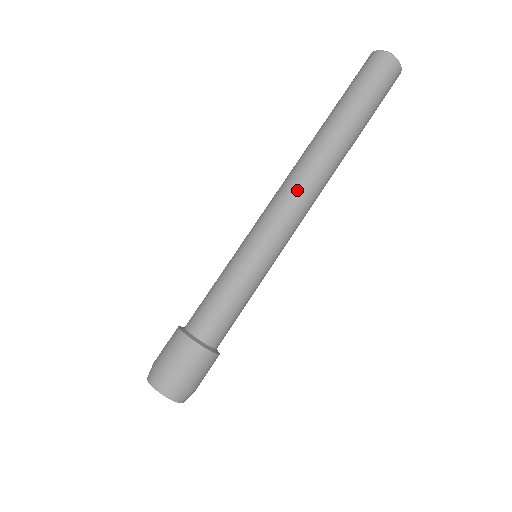
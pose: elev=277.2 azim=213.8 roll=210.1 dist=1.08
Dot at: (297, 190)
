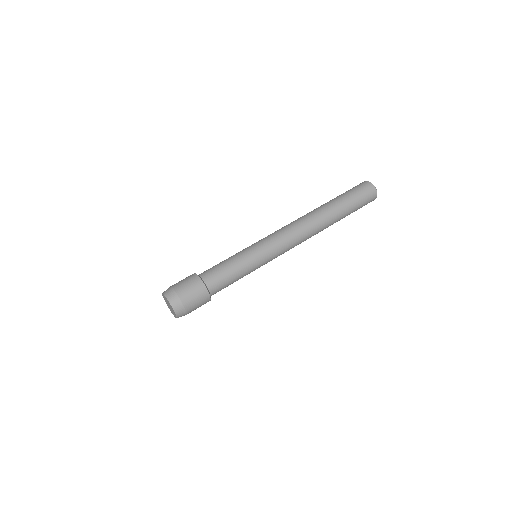
Dot at: (297, 232)
